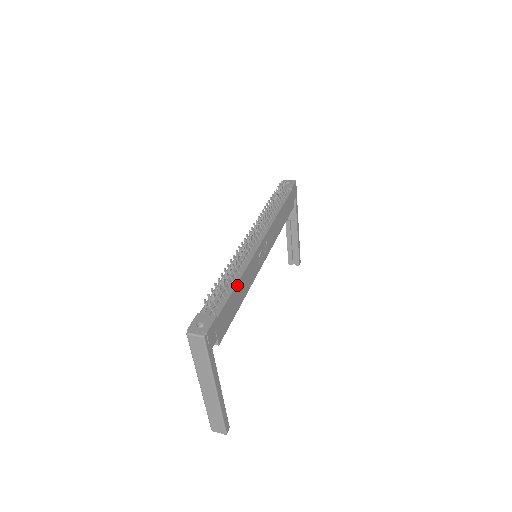
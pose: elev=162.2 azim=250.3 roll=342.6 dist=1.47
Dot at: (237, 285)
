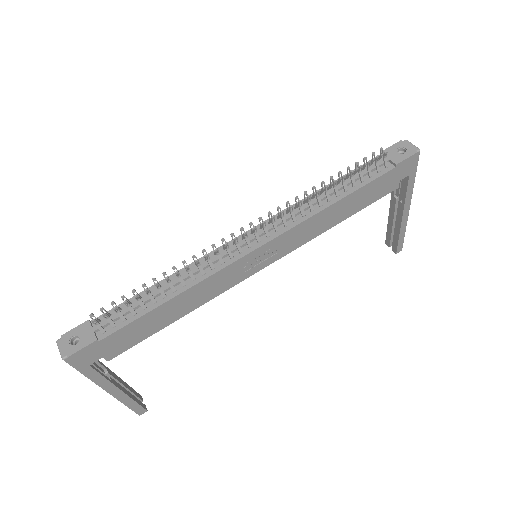
Dot at: (165, 304)
